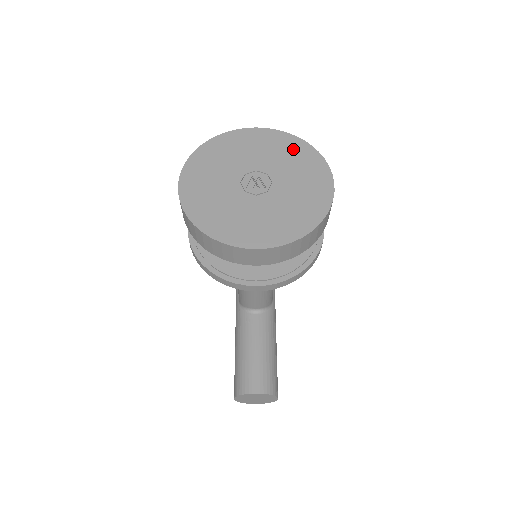
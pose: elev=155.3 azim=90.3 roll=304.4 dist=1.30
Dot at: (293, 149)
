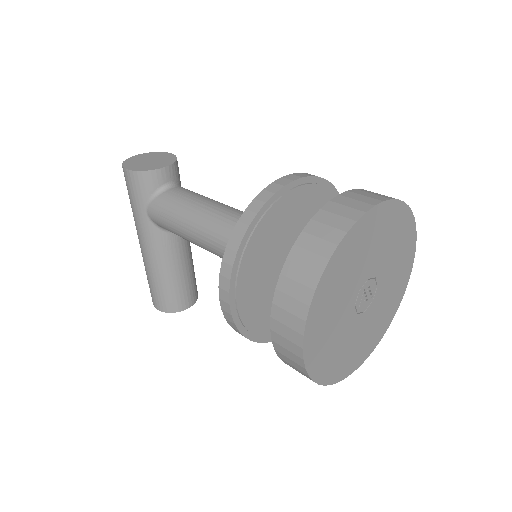
Dot at: (399, 226)
